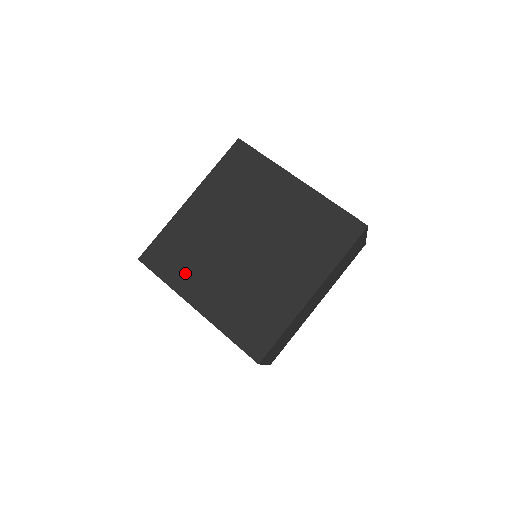
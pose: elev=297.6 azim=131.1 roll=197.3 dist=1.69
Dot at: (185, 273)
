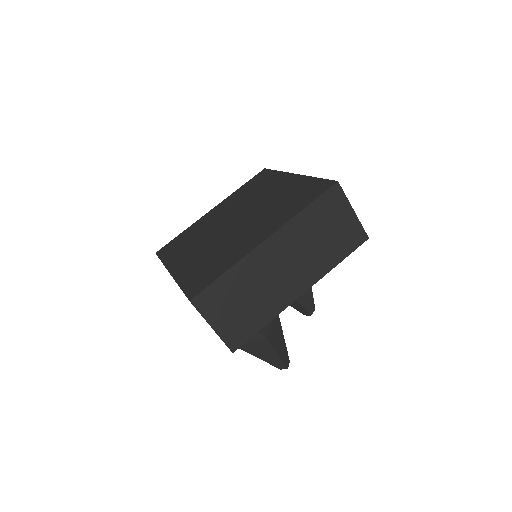
Dot at: (179, 252)
